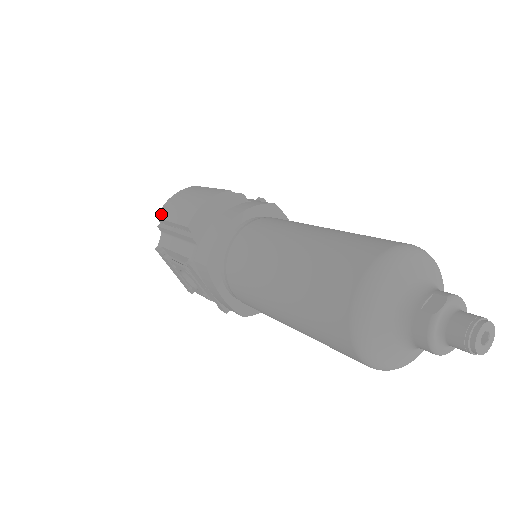
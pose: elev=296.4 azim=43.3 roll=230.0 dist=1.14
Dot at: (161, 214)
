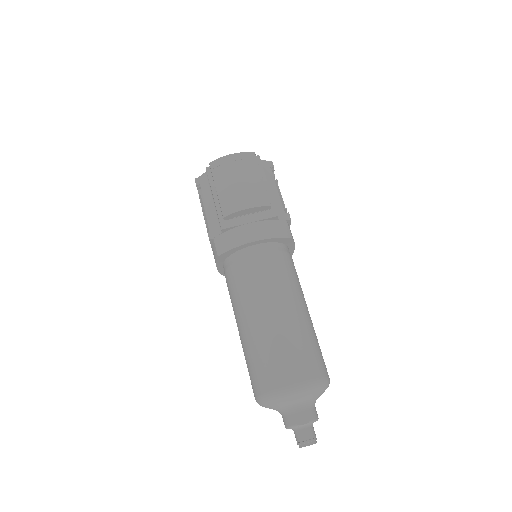
Dot at: (214, 166)
